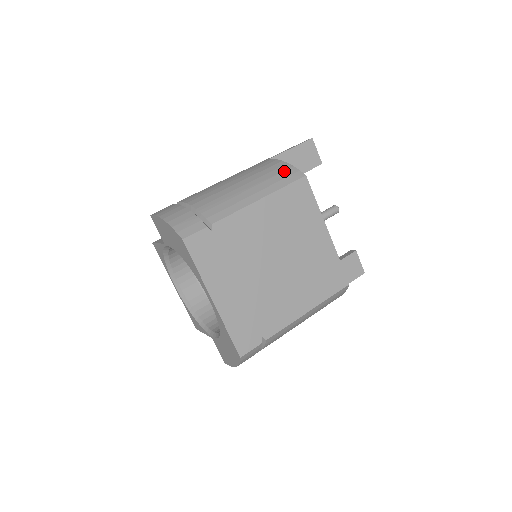
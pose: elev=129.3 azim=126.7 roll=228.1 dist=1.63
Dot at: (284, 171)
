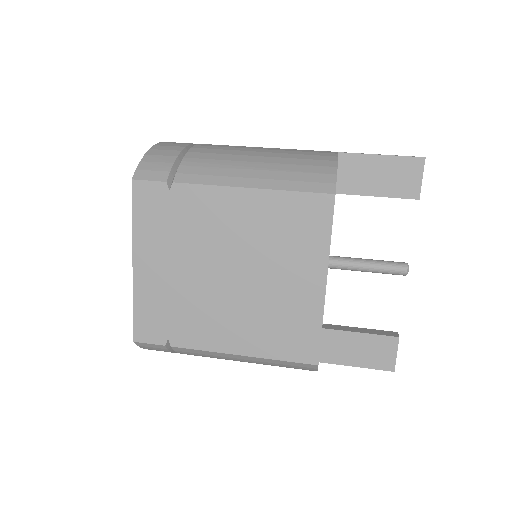
Dot at: (318, 173)
